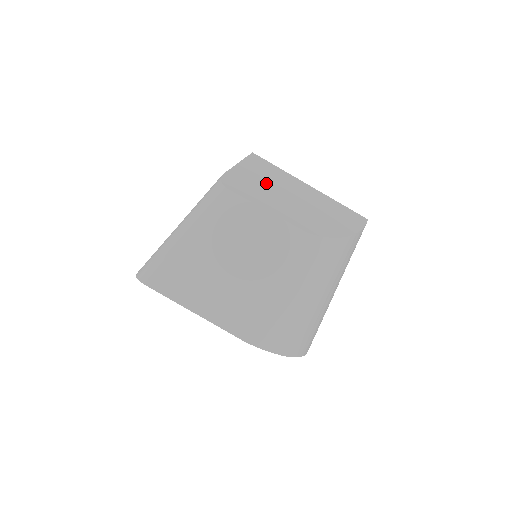
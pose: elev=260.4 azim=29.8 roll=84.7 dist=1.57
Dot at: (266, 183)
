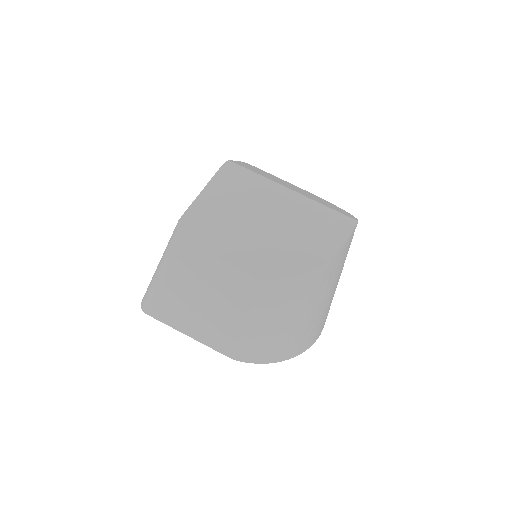
Dot at: (228, 214)
